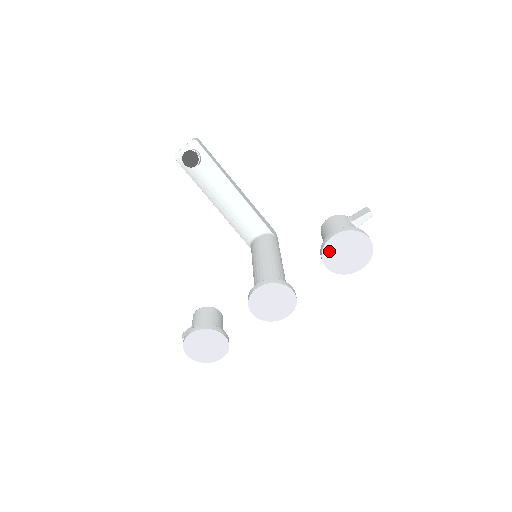
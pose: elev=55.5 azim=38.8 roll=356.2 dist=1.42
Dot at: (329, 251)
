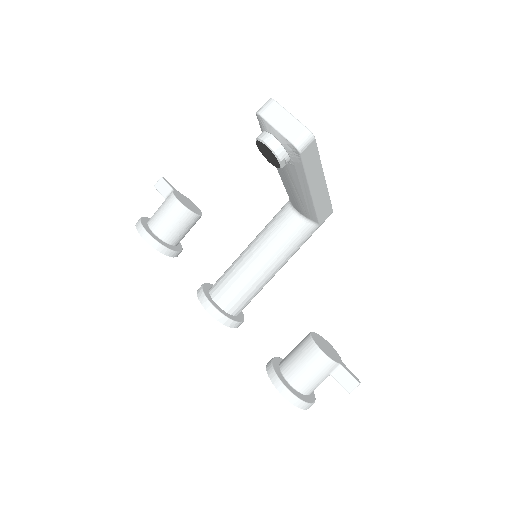
Dot at: occluded
